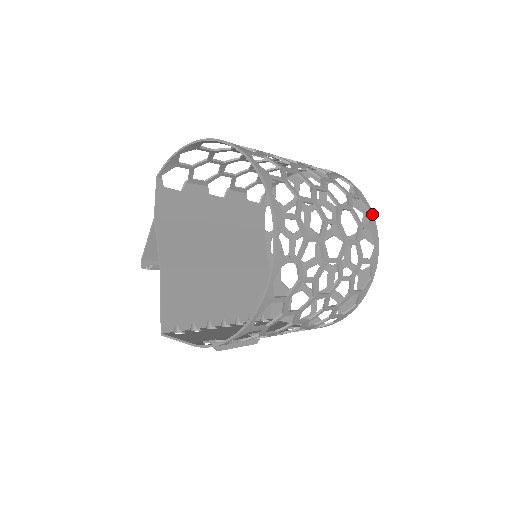
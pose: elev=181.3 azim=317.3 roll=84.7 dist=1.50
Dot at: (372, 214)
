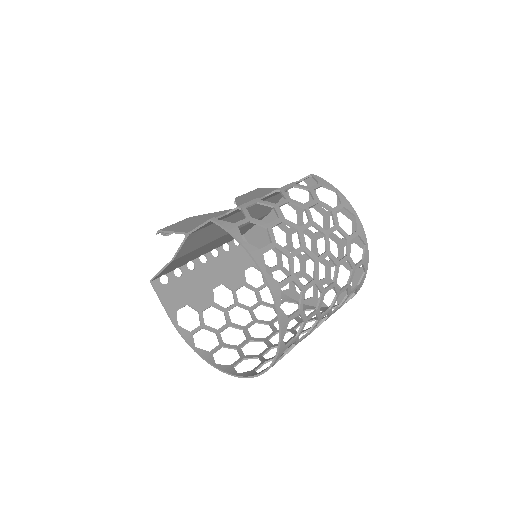
Dot at: (355, 294)
